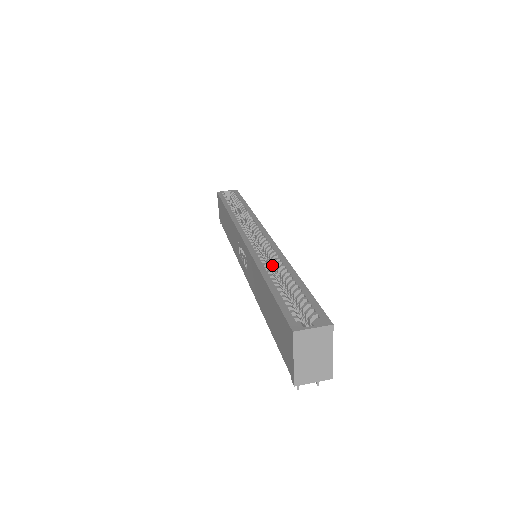
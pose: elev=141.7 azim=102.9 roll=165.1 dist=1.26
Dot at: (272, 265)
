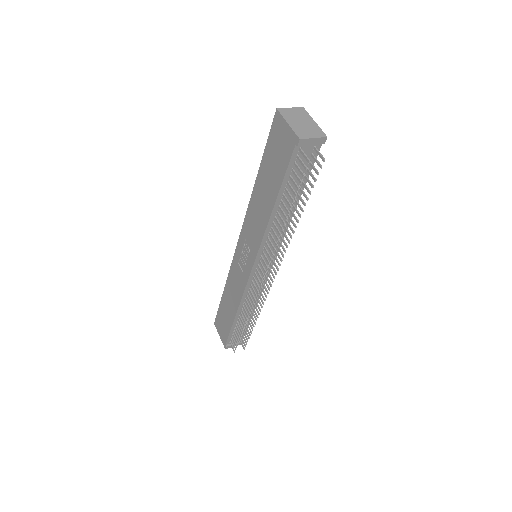
Dot at: occluded
